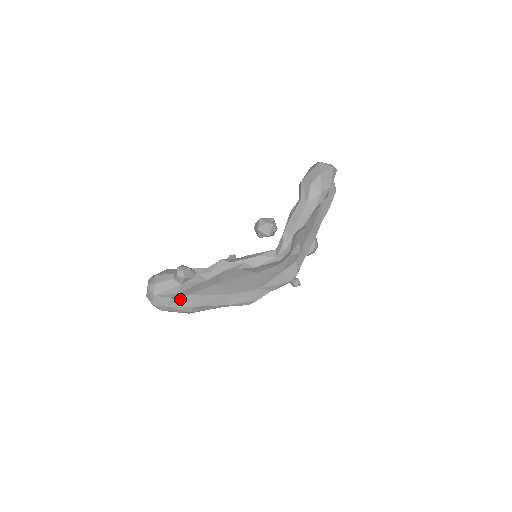
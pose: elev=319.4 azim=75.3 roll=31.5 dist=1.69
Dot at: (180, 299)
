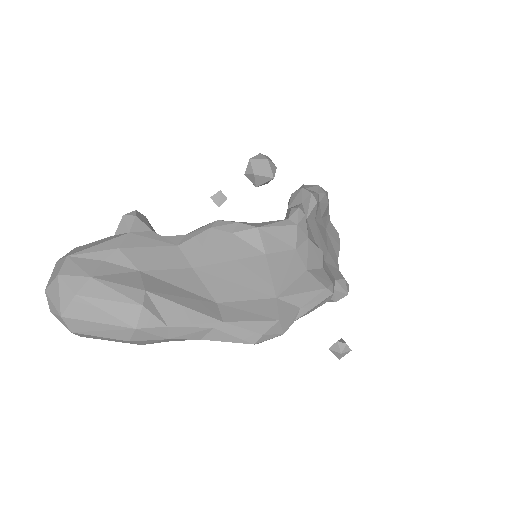
Dot at: (121, 273)
